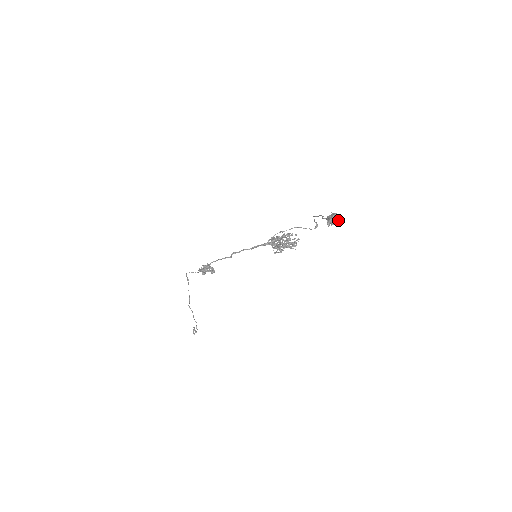
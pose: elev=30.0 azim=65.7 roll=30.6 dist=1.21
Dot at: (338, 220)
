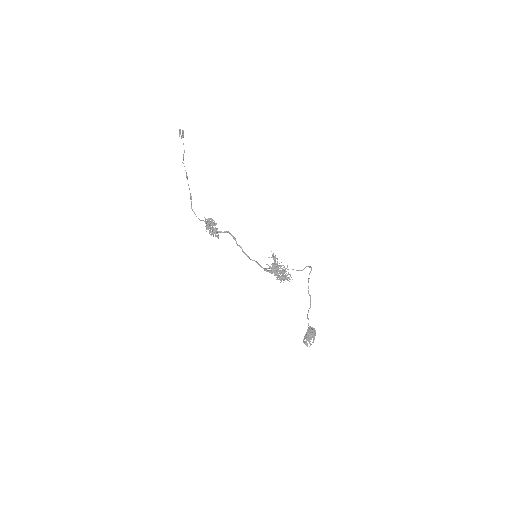
Dot at: (312, 336)
